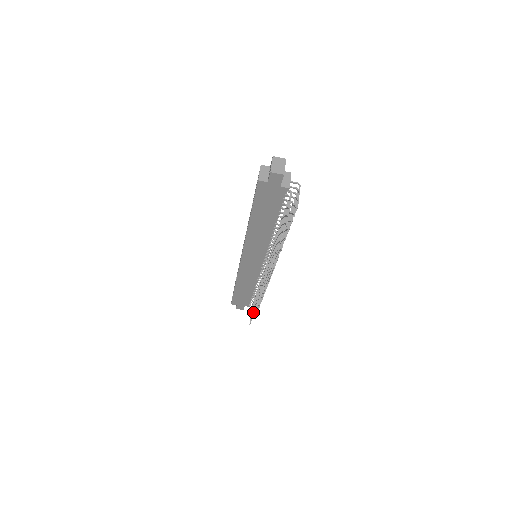
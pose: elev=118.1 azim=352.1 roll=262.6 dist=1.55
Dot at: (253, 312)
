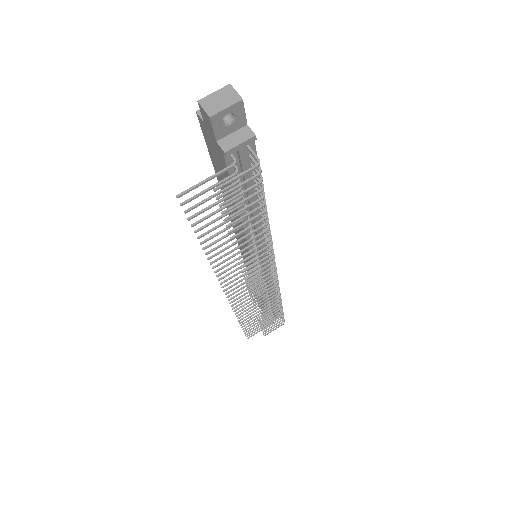
Dot at: (244, 325)
